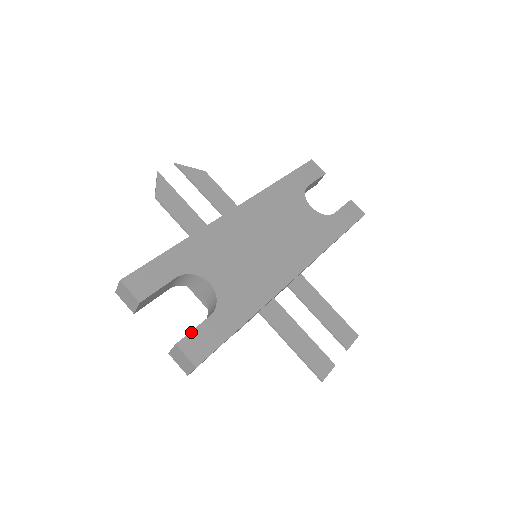
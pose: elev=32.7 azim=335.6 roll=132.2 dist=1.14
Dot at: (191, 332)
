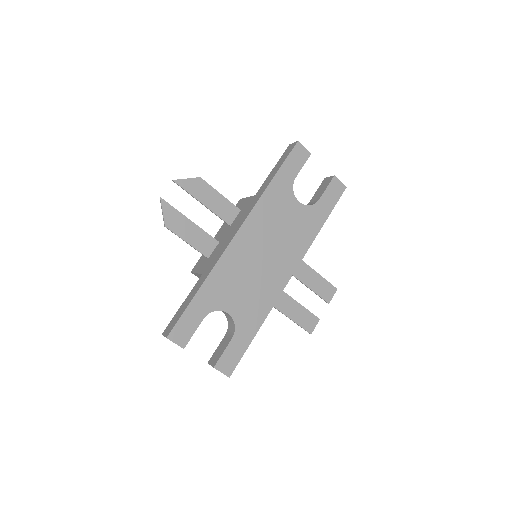
Dot at: (222, 355)
